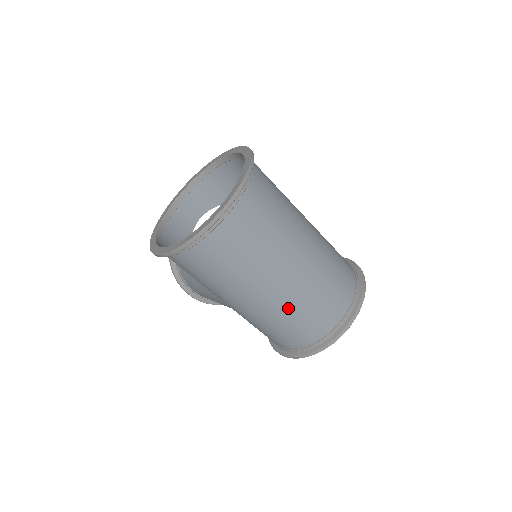
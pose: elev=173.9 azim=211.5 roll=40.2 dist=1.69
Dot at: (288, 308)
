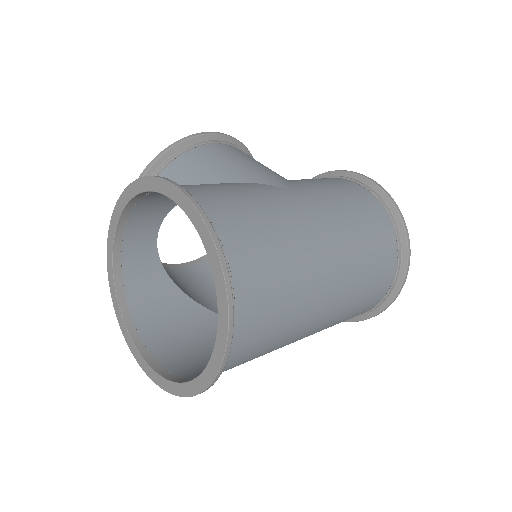
Dot at: occluded
